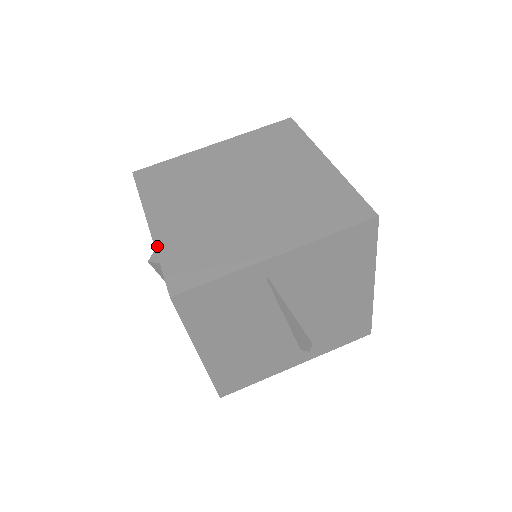
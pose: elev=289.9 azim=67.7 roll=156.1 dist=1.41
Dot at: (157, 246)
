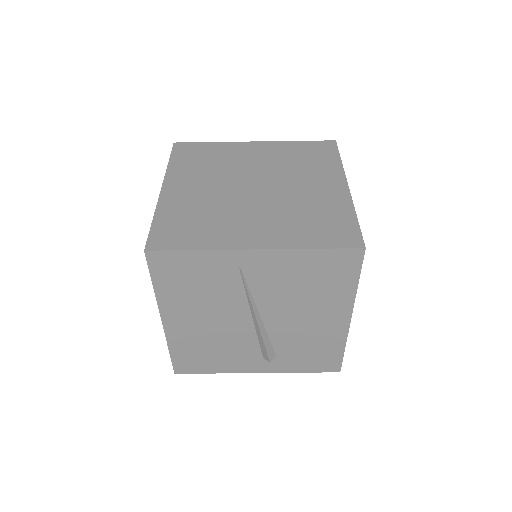
Dot at: (158, 207)
